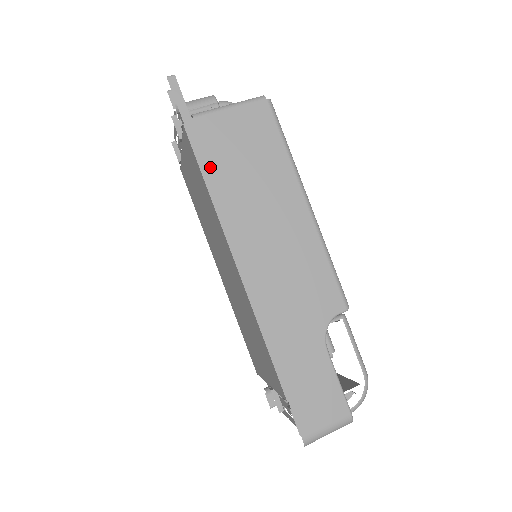
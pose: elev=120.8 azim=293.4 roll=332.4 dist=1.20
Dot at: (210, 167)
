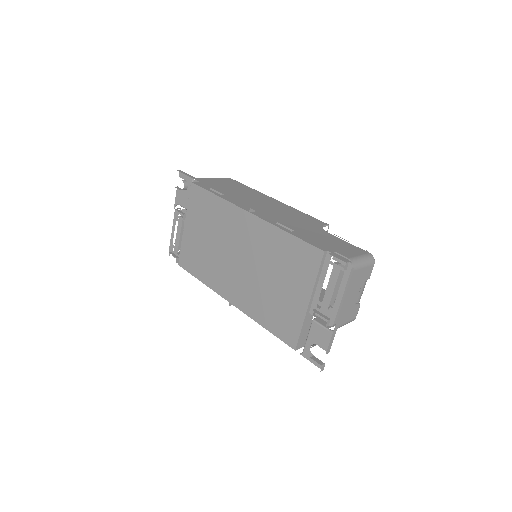
Dot at: (214, 187)
